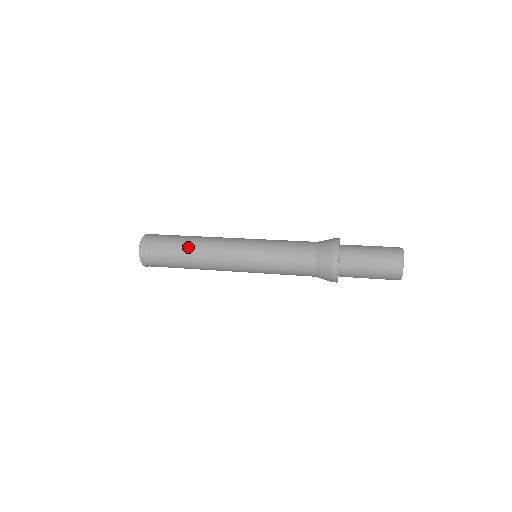
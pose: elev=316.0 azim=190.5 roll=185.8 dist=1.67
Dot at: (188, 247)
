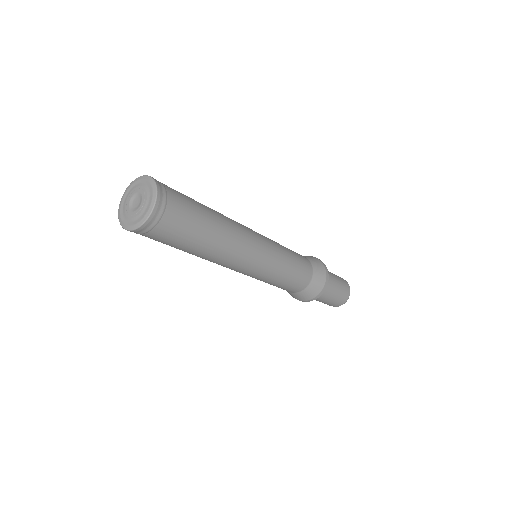
Dot at: (216, 232)
